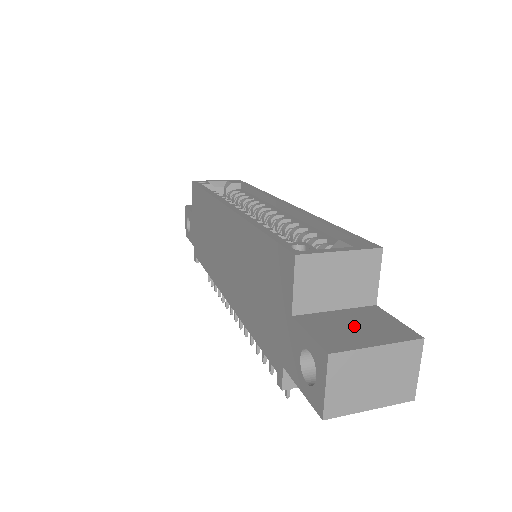
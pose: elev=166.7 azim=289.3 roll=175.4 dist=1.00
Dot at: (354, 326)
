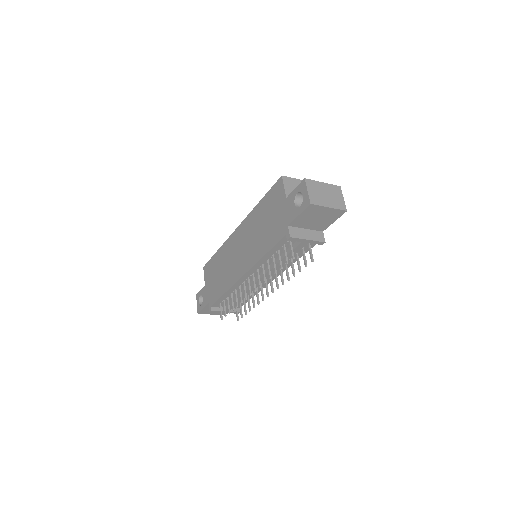
Dot at: occluded
